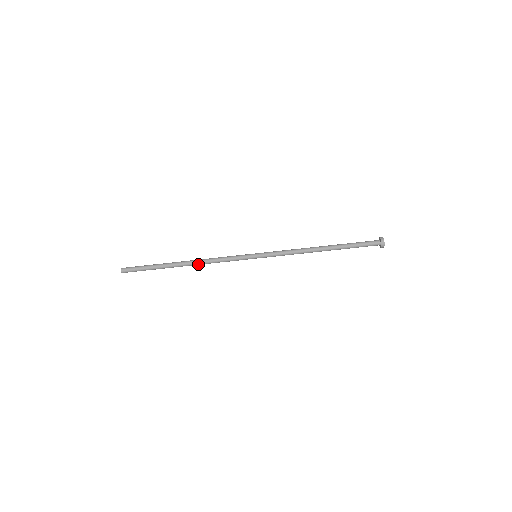
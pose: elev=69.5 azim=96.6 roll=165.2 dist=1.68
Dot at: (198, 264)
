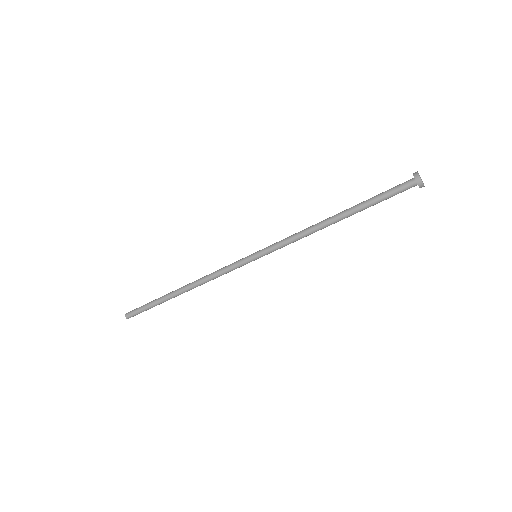
Dot at: (196, 286)
